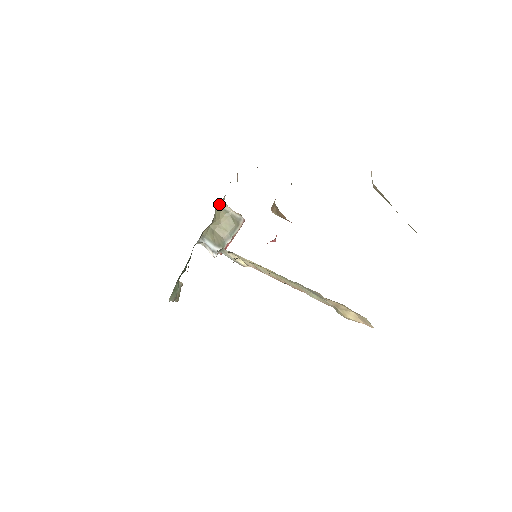
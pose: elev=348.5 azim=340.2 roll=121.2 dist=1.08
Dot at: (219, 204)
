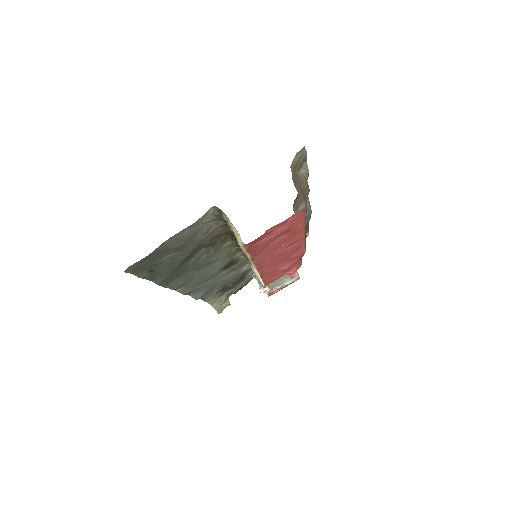
Dot at: occluded
